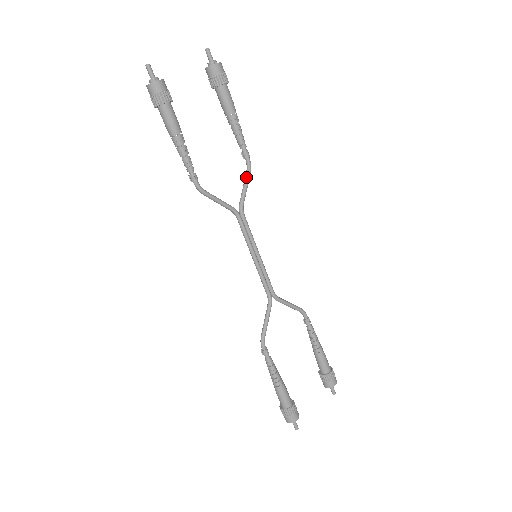
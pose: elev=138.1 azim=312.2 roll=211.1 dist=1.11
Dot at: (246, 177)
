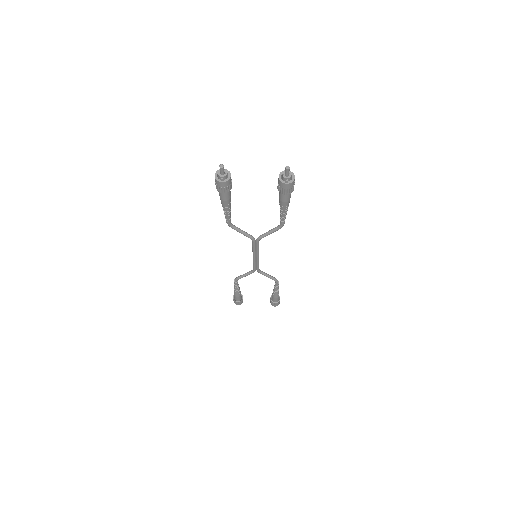
Dot at: (274, 230)
